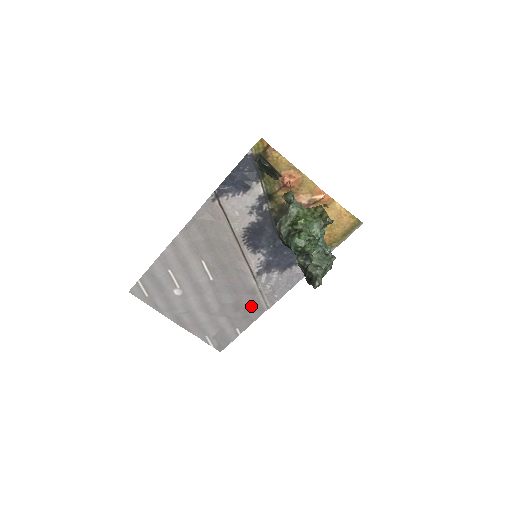
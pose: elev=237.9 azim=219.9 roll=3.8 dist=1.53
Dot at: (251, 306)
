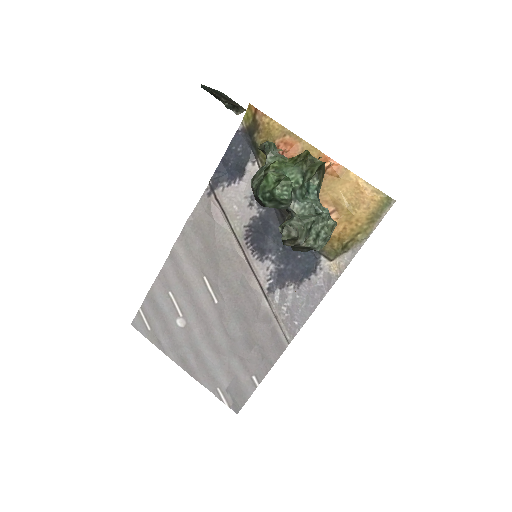
Dot at: (267, 340)
